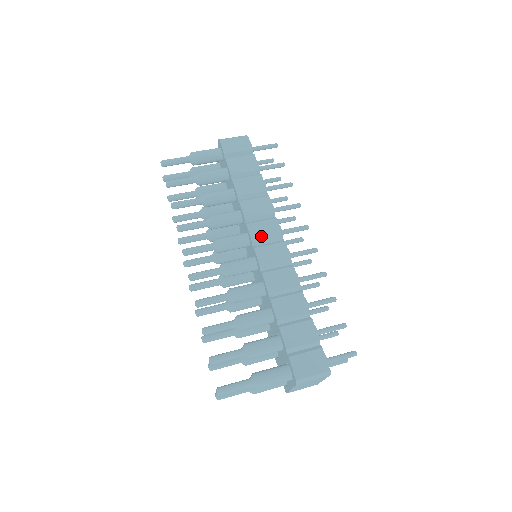
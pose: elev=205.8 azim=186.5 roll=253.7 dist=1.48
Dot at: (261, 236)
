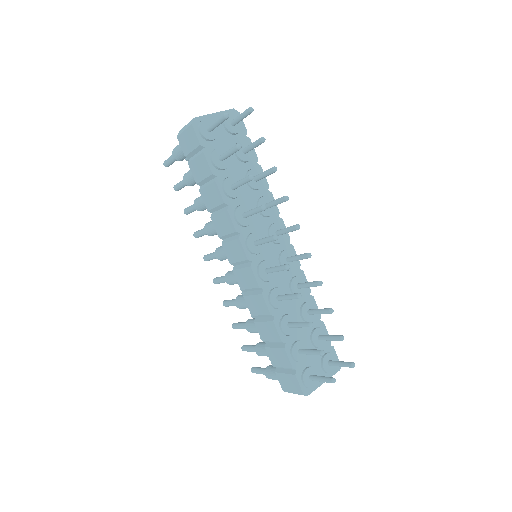
Dot at: (233, 258)
